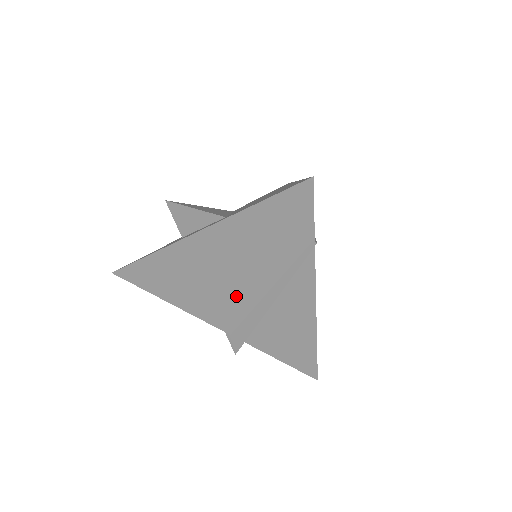
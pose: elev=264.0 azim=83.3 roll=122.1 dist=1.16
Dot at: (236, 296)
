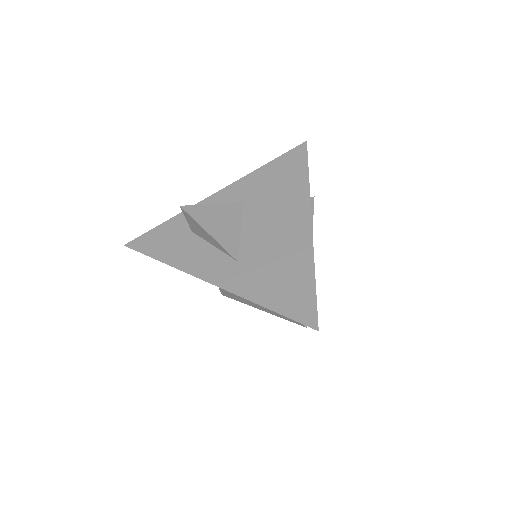
Dot at: occluded
